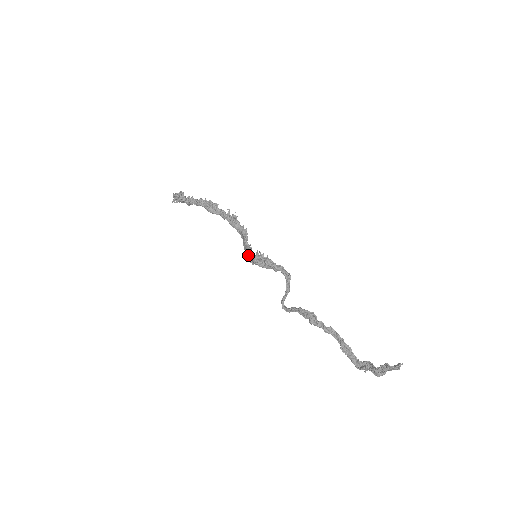
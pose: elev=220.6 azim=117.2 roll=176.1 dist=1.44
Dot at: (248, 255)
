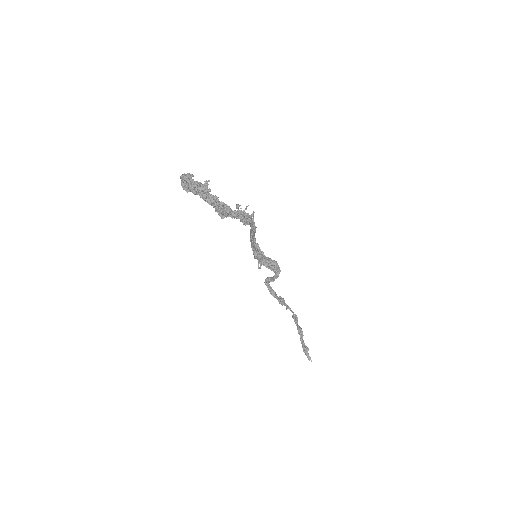
Dot at: (251, 243)
